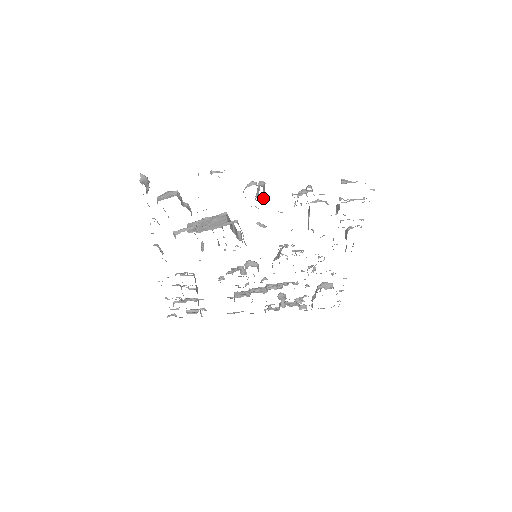
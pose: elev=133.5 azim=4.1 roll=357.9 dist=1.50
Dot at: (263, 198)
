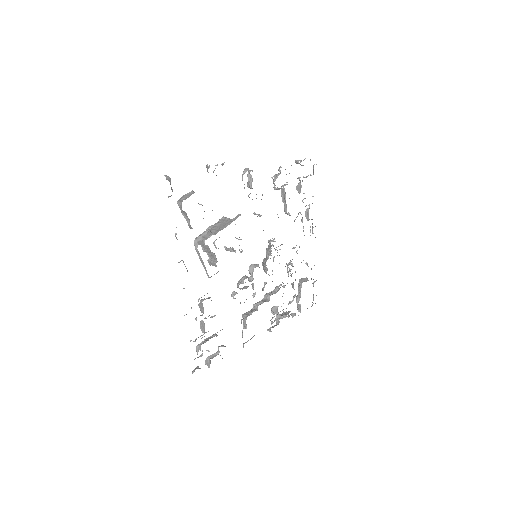
Dot at: occluded
